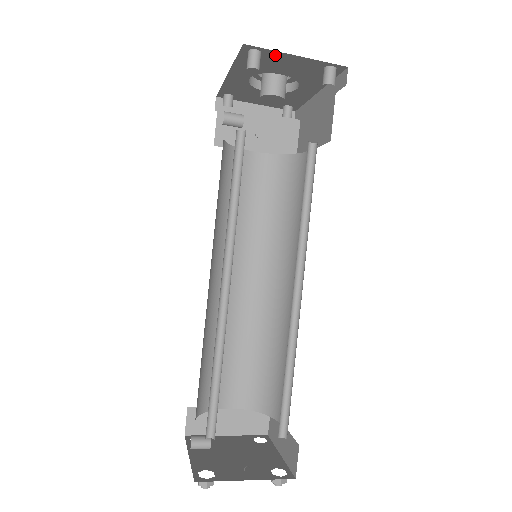
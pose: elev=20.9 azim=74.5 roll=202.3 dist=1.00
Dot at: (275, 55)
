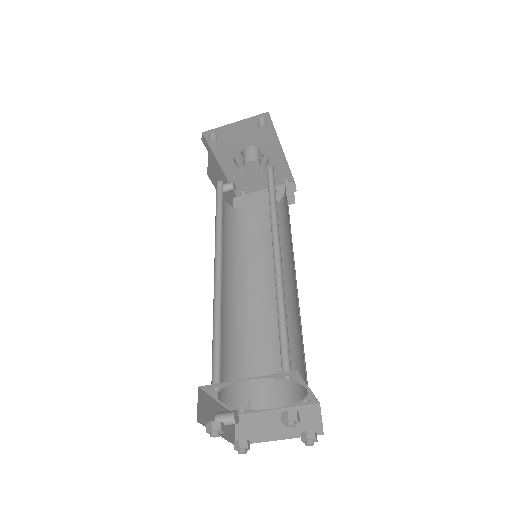
Dot at: (225, 131)
